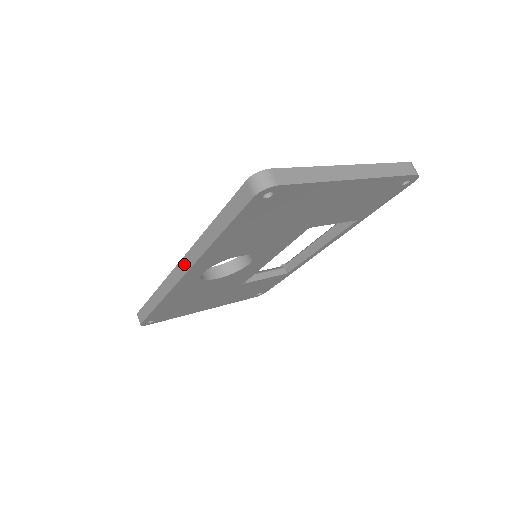
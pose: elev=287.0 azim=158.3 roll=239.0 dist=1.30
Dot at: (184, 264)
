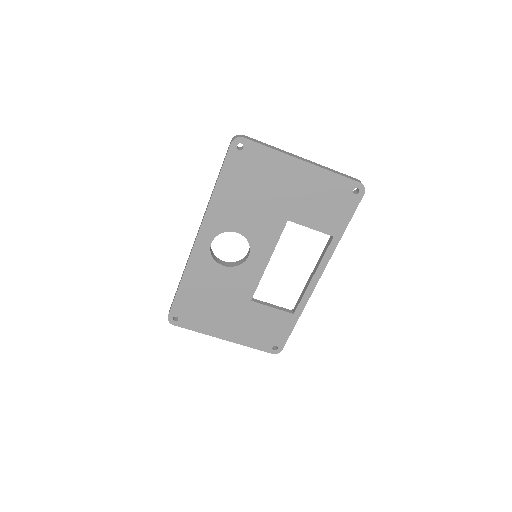
Dot at: (199, 228)
